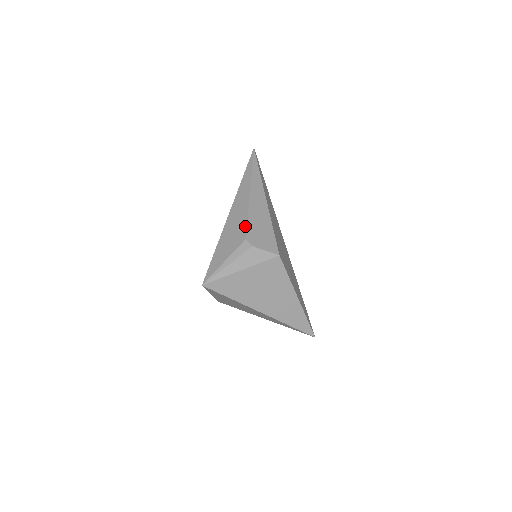
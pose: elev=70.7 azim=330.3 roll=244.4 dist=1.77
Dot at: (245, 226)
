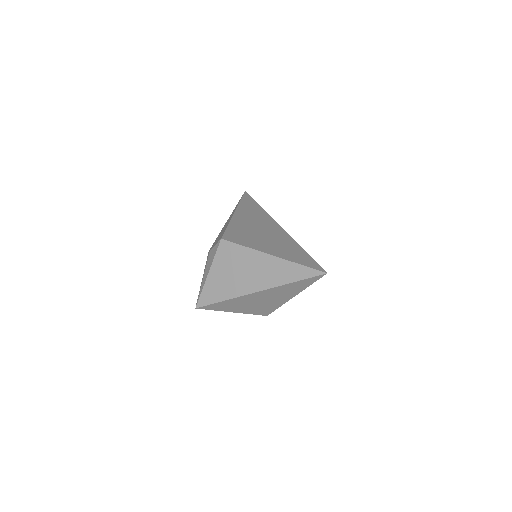
Dot at: occluded
